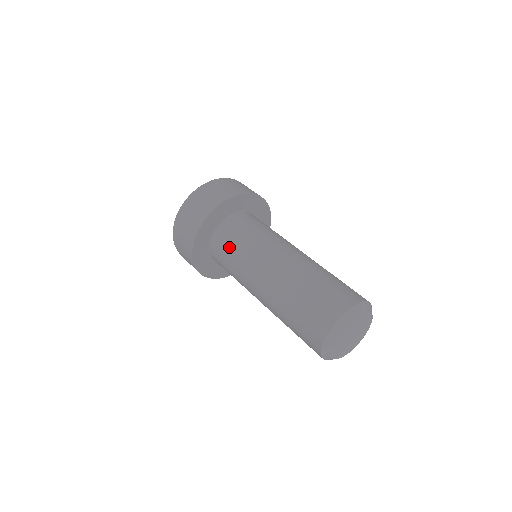
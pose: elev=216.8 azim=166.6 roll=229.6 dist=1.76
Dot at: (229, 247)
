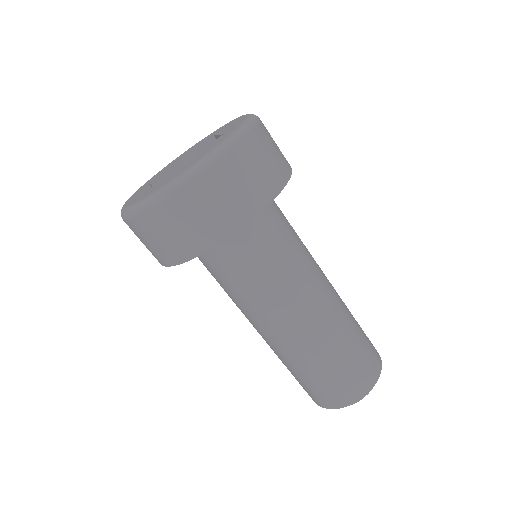
Dot at: (234, 272)
